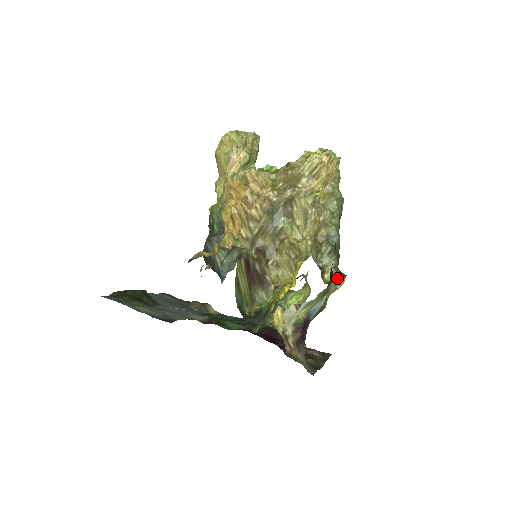
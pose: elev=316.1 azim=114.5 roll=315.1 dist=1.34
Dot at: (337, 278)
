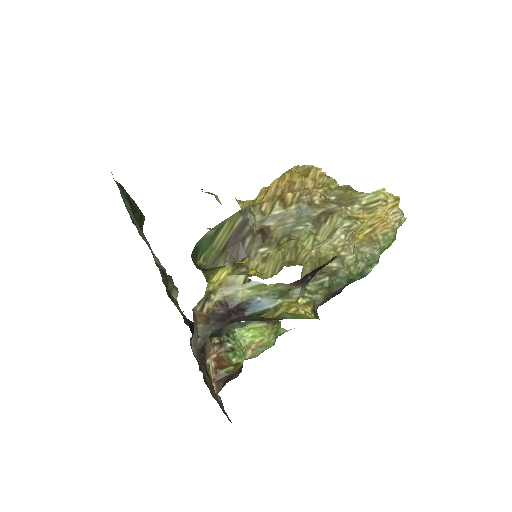
Dot at: (308, 309)
